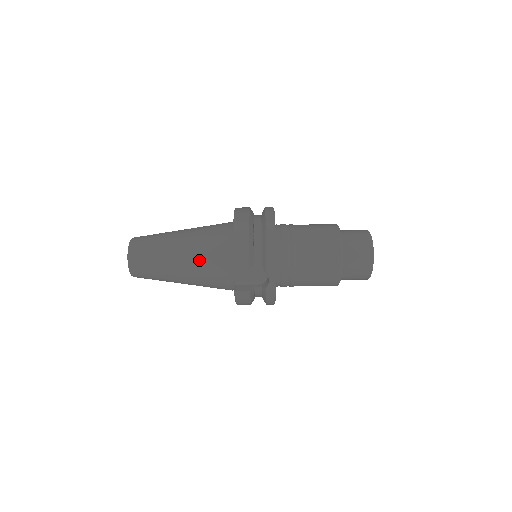
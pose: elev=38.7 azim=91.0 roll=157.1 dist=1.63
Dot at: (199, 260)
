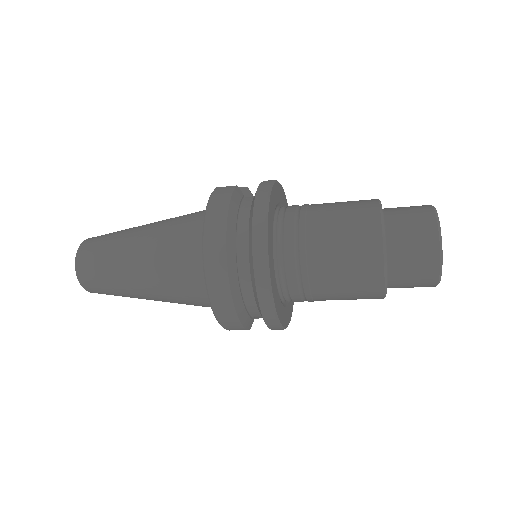
Dot at: (179, 303)
